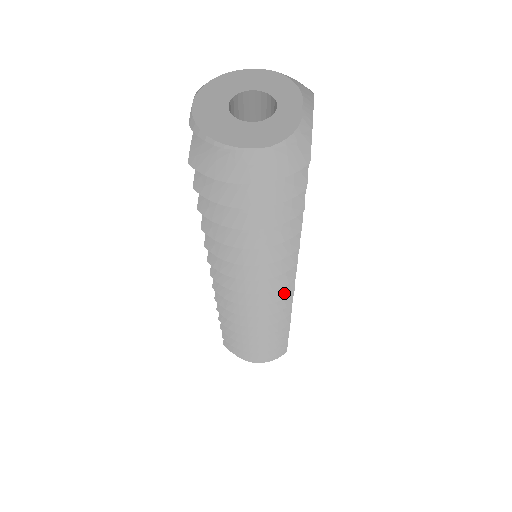
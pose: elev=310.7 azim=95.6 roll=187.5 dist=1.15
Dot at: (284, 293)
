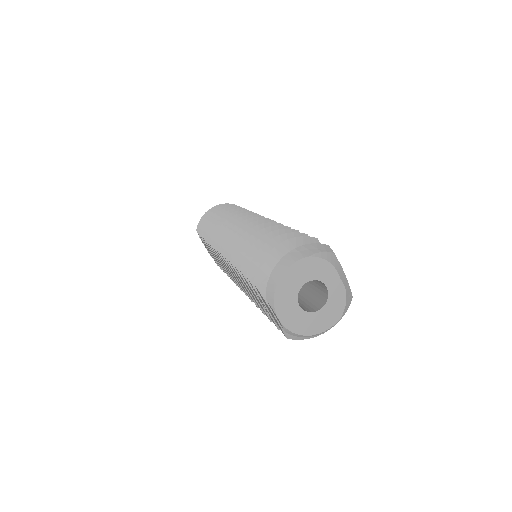
Dot at: occluded
